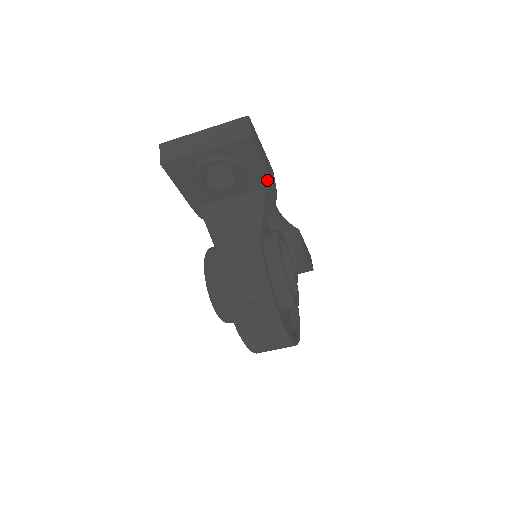
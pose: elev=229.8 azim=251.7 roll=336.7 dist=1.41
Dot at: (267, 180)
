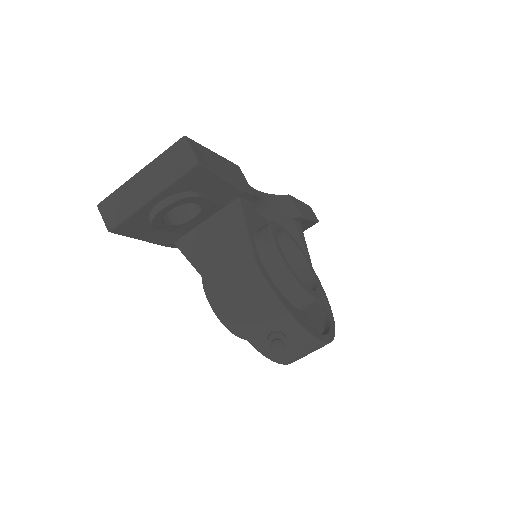
Dot at: (237, 190)
